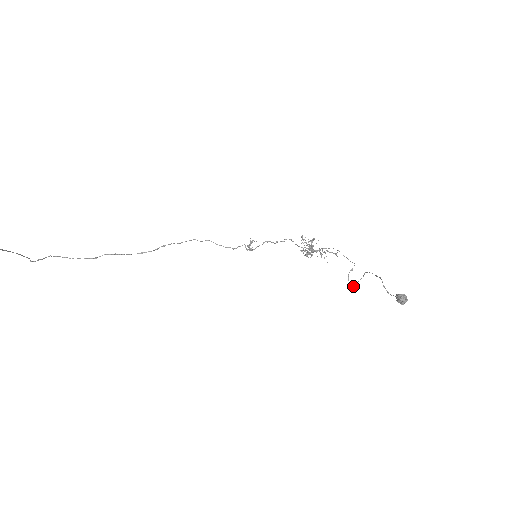
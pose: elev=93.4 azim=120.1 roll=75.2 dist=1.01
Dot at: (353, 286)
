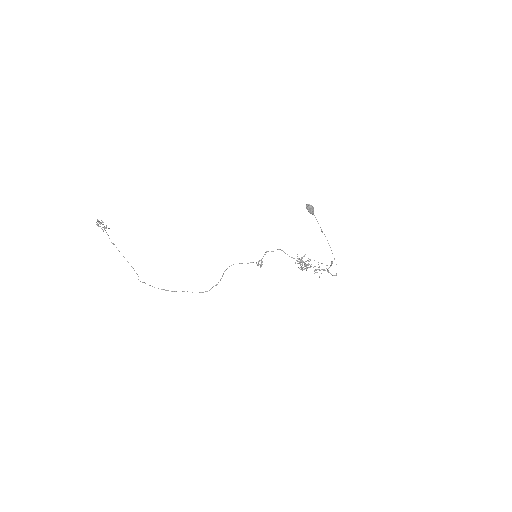
Dot at: (333, 275)
